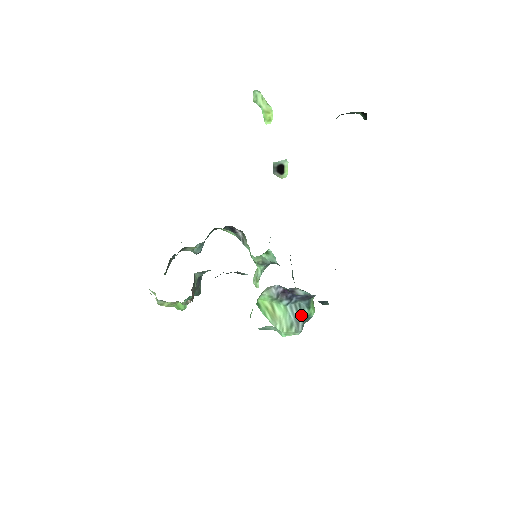
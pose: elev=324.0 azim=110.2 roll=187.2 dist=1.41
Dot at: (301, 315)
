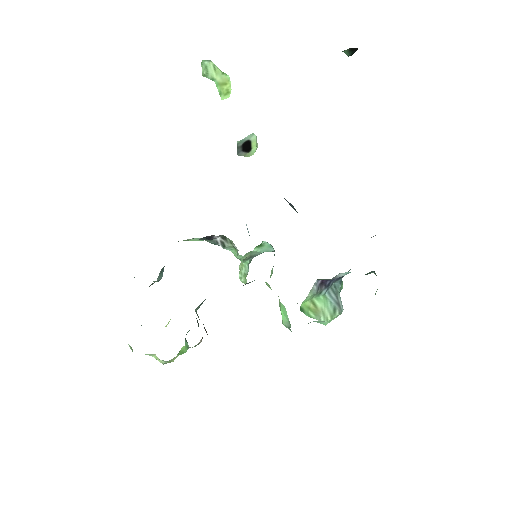
Dot at: (338, 295)
